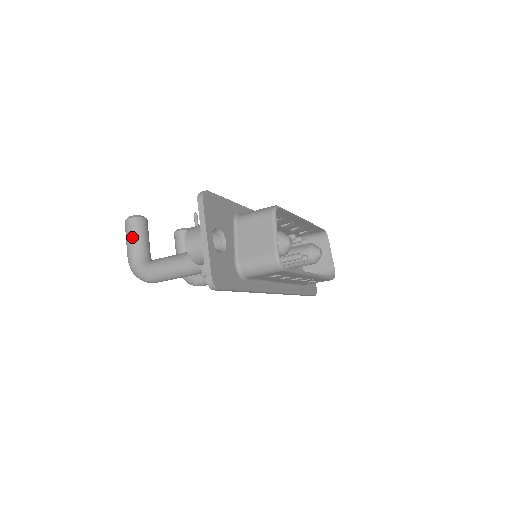
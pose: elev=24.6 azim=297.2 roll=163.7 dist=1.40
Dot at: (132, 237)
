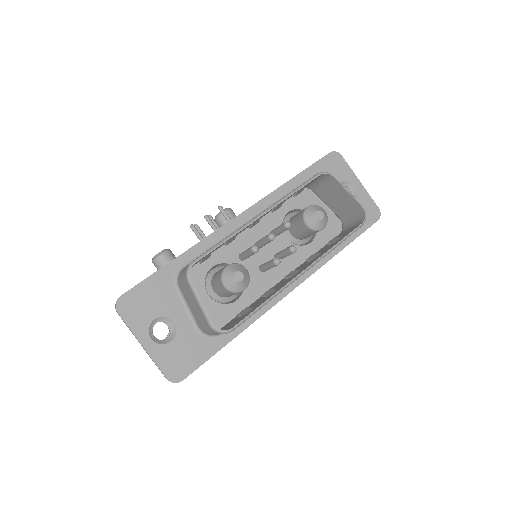
Dot at: occluded
